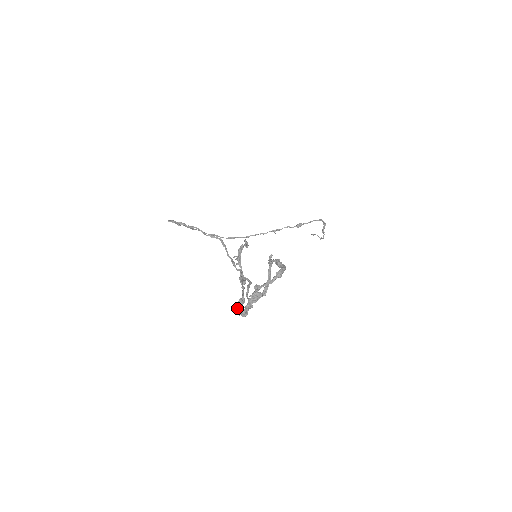
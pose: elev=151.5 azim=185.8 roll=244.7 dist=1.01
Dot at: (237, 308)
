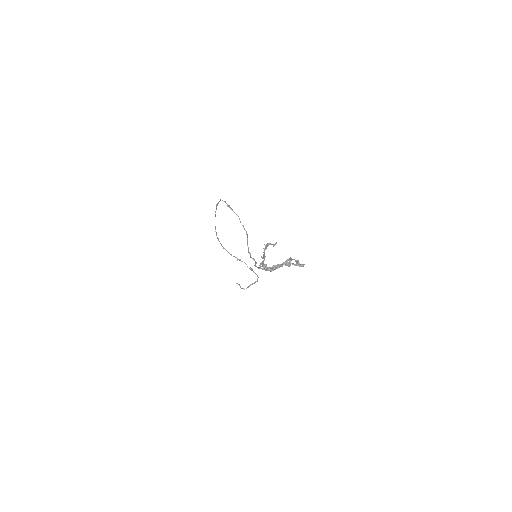
Dot at: occluded
